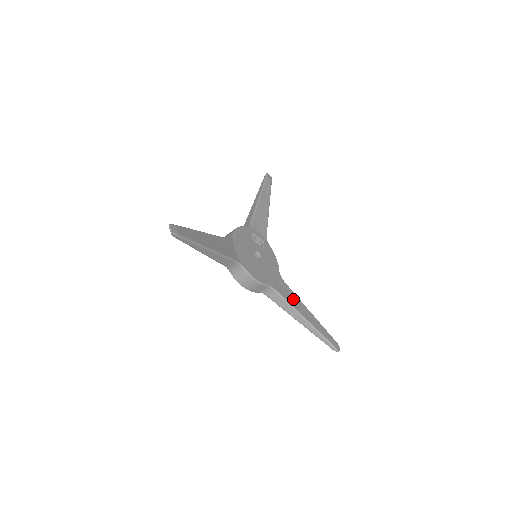
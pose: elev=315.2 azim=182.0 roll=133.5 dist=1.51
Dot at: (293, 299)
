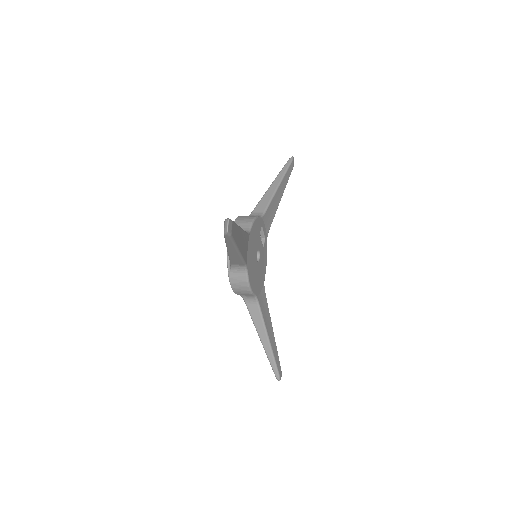
Dot at: (266, 315)
